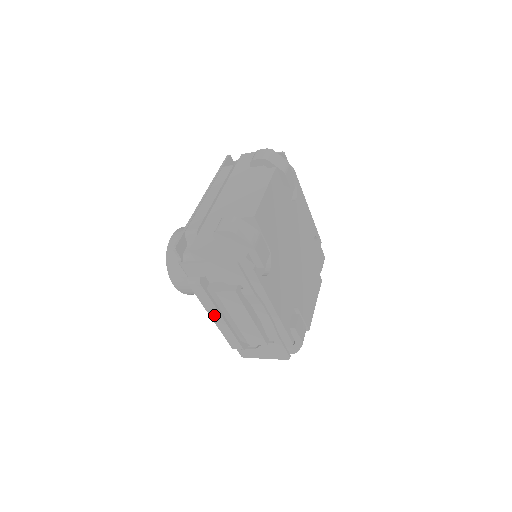
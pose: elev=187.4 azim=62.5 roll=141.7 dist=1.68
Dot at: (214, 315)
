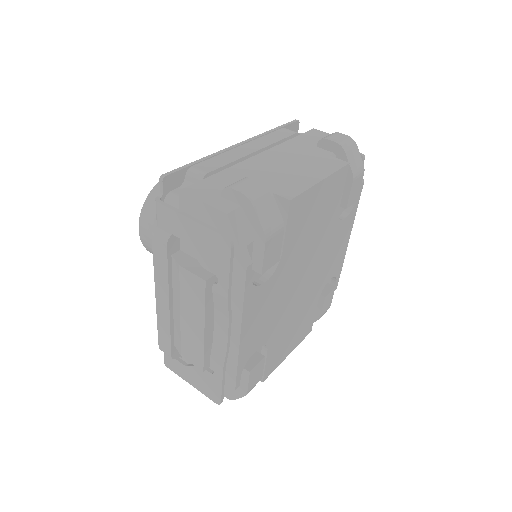
Dot at: (161, 294)
